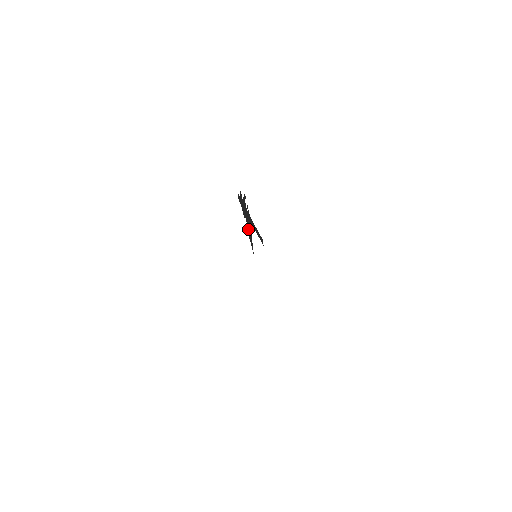
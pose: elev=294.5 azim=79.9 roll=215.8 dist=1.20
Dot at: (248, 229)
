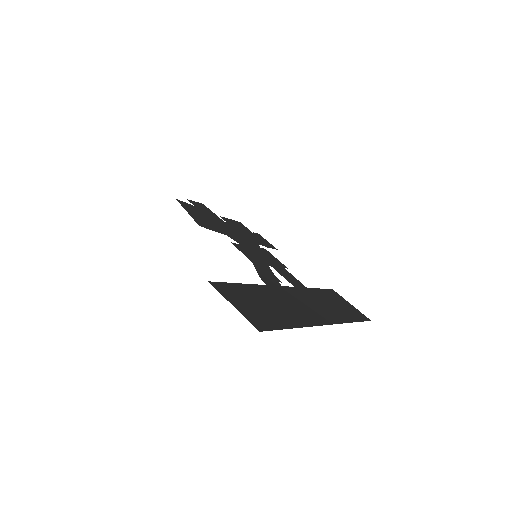
Dot at: (213, 226)
